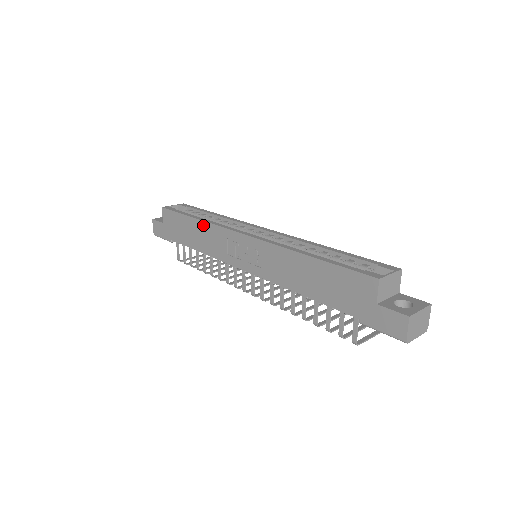
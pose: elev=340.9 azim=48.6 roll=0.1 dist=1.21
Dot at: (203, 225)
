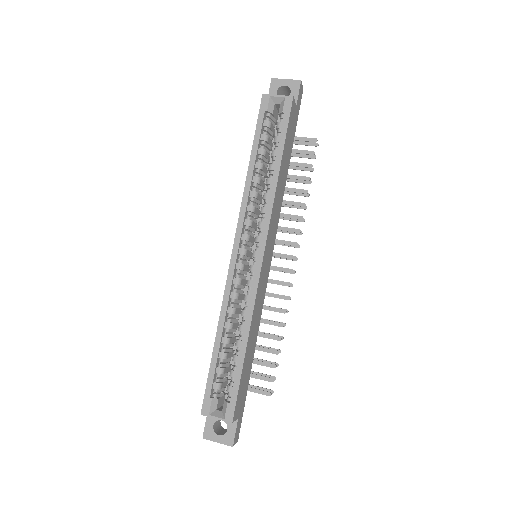
Dot at: (247, 182)
